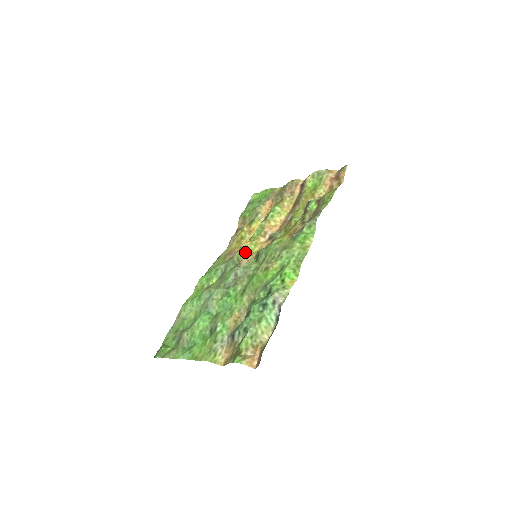
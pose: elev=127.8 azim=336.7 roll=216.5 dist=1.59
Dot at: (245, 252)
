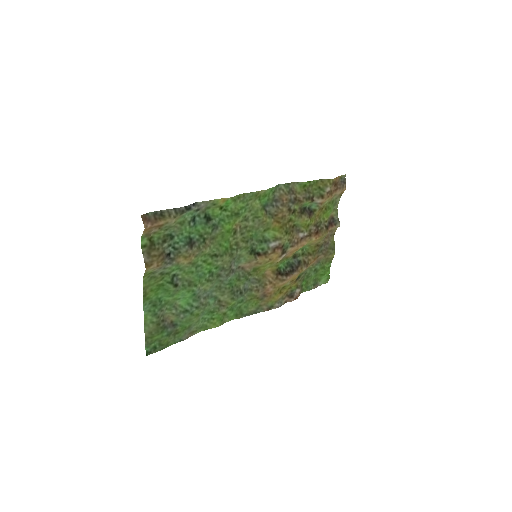
Dot at: (258, 269)
